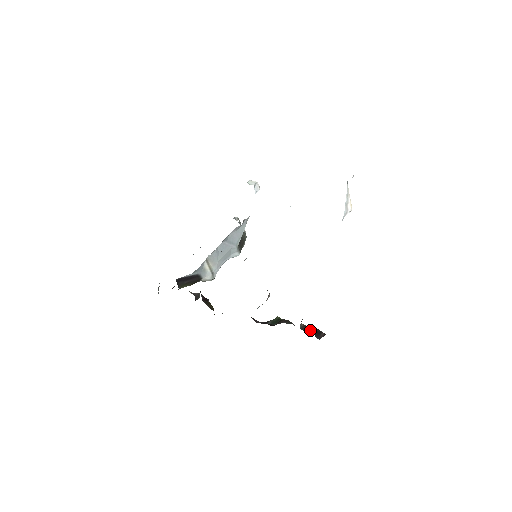
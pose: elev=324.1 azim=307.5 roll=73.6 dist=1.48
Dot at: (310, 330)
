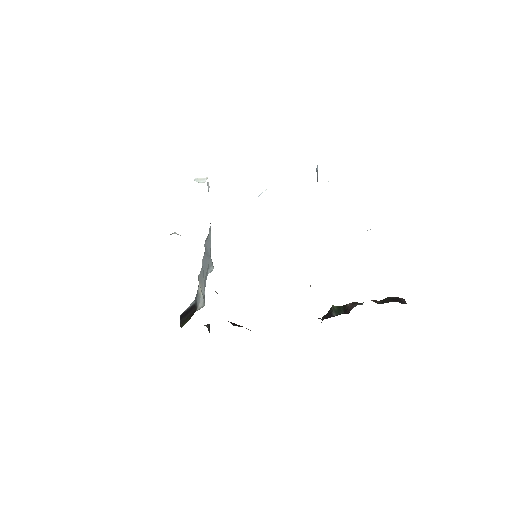
Dot at: (387, 301)
